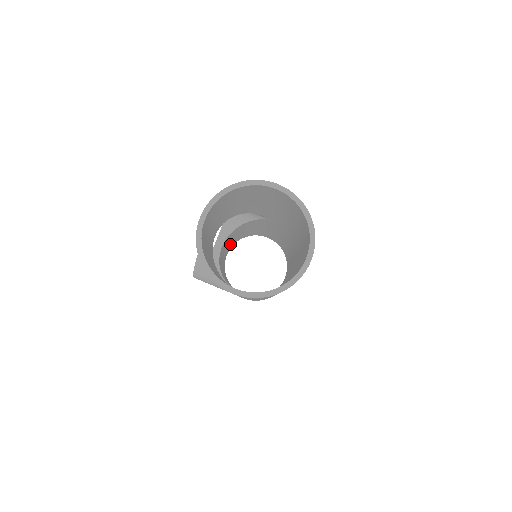
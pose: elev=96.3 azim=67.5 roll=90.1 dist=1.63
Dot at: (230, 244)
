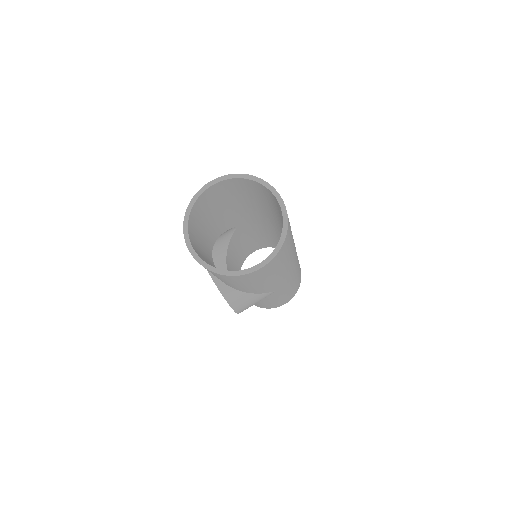
Dot at: occluded
